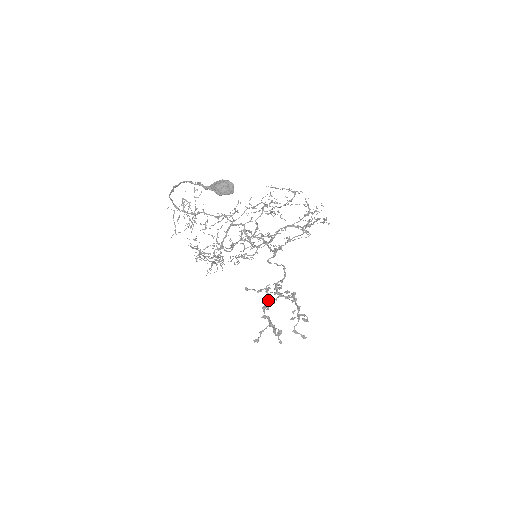
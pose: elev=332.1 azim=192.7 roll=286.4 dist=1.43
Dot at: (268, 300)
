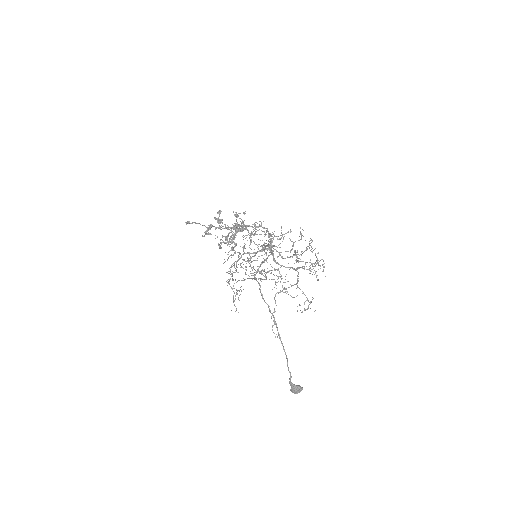
Dot at: occluded
